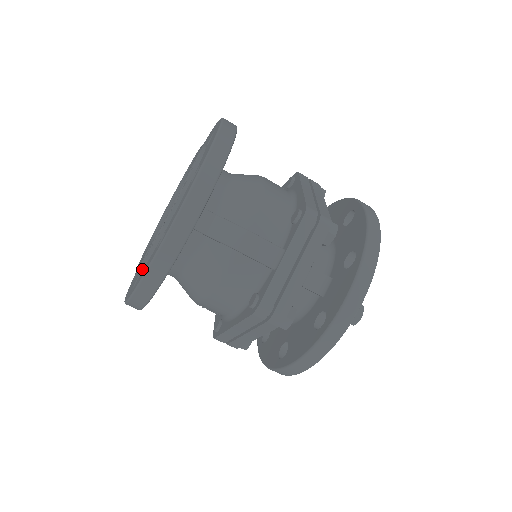
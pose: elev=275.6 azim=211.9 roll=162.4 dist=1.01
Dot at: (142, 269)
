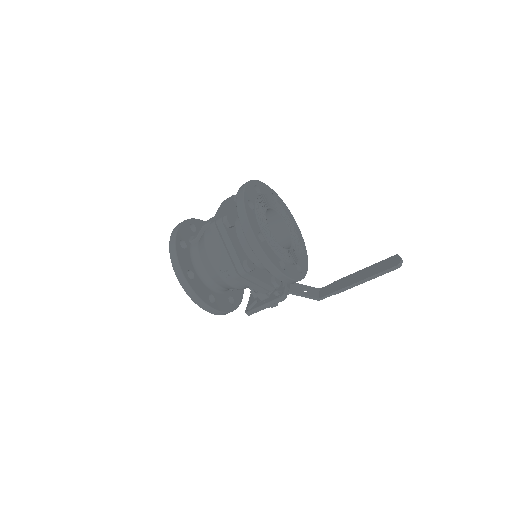
Dot at: occluded
